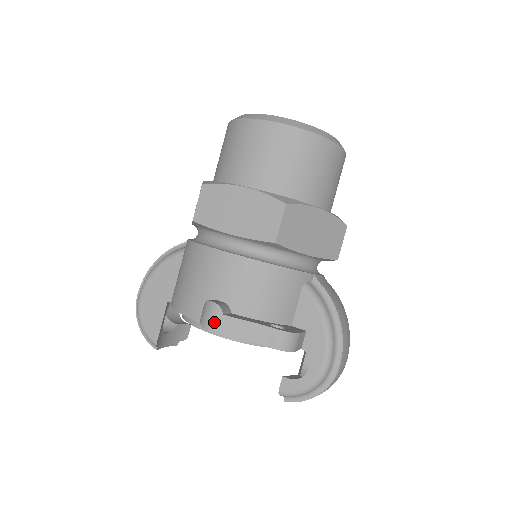
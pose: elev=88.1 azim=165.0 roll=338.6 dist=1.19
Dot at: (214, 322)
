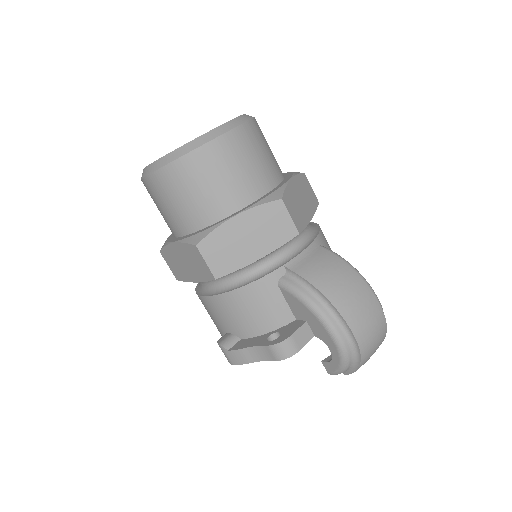
Dot at: (228, 358)
